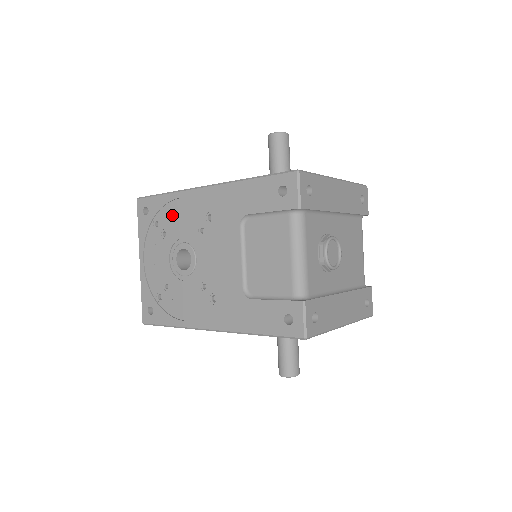
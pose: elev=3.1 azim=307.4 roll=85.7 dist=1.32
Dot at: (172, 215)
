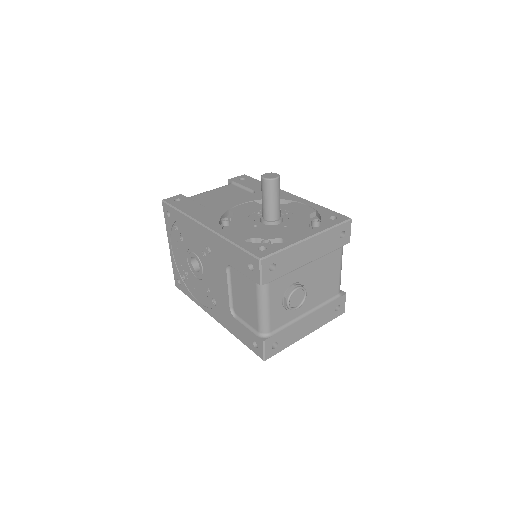
Dot at: (185, 230)
